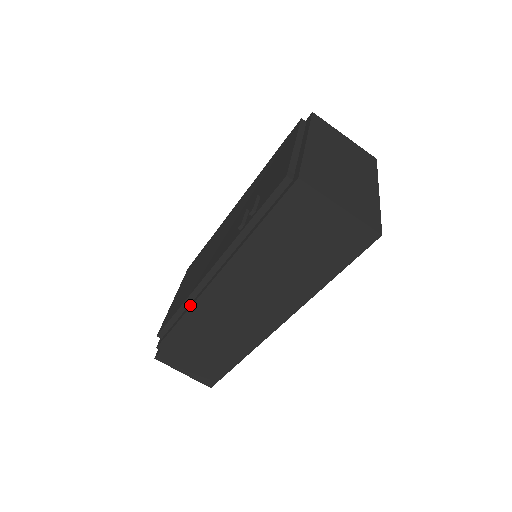
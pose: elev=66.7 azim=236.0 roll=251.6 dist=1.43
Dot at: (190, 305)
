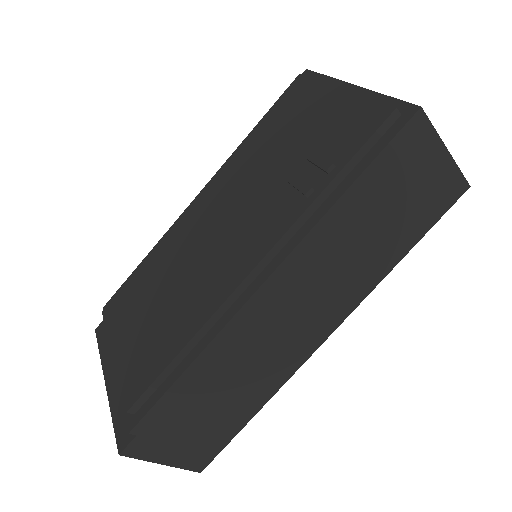
Dot at: (210, 336)
